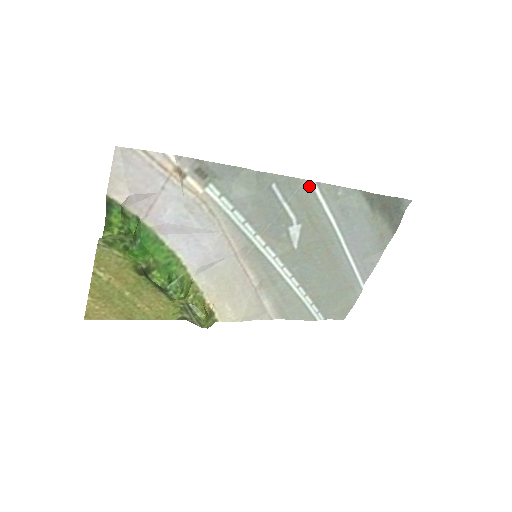
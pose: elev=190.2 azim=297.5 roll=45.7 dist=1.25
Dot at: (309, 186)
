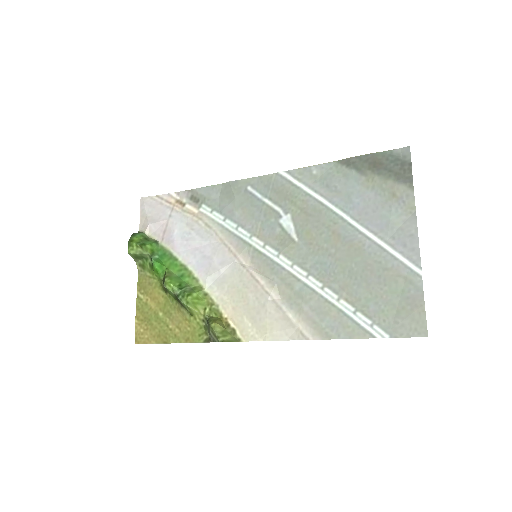
Dot at: (280, 177)
